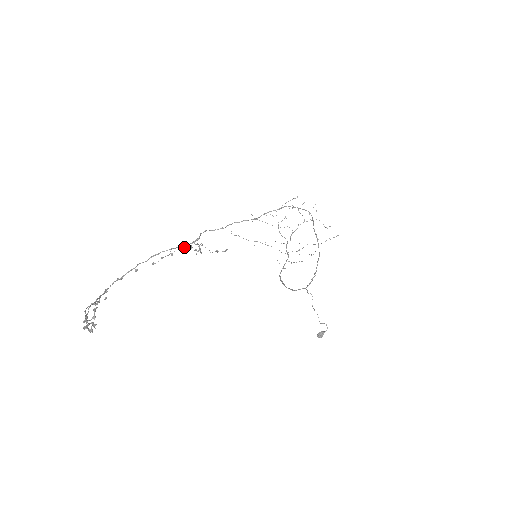
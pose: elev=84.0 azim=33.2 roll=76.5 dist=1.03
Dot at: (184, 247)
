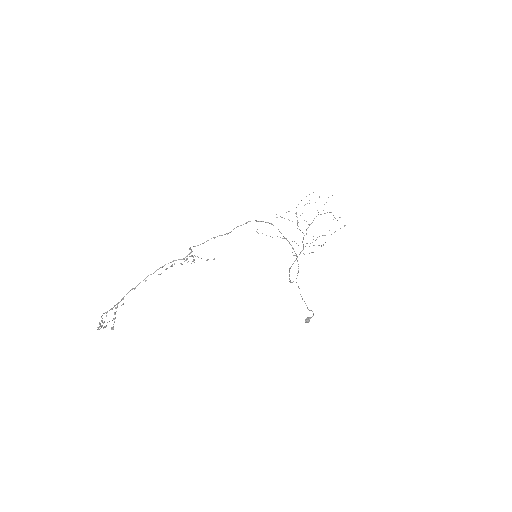
Dot at: (182, 259)
